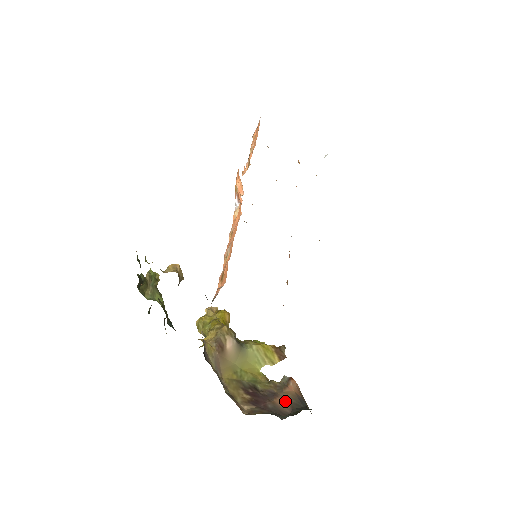
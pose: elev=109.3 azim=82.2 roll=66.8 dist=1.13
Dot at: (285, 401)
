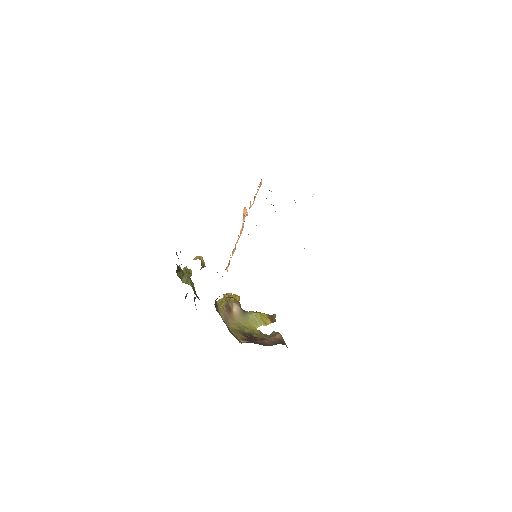
Dot at: (270, 341)
